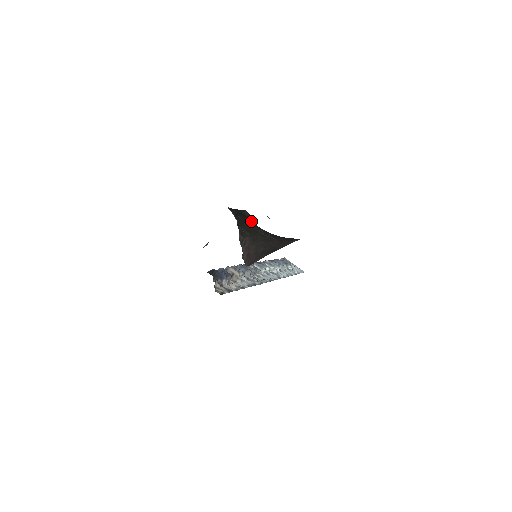
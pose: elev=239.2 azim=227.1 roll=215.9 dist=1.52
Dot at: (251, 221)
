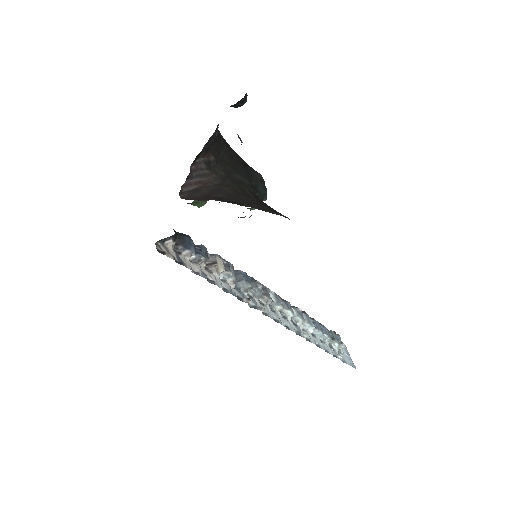
Dot at: (254, 183)
